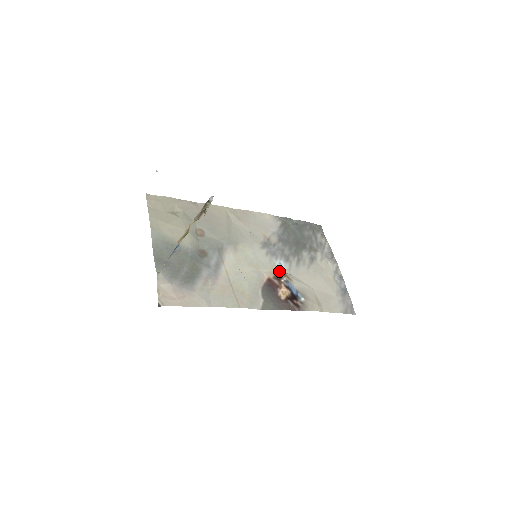
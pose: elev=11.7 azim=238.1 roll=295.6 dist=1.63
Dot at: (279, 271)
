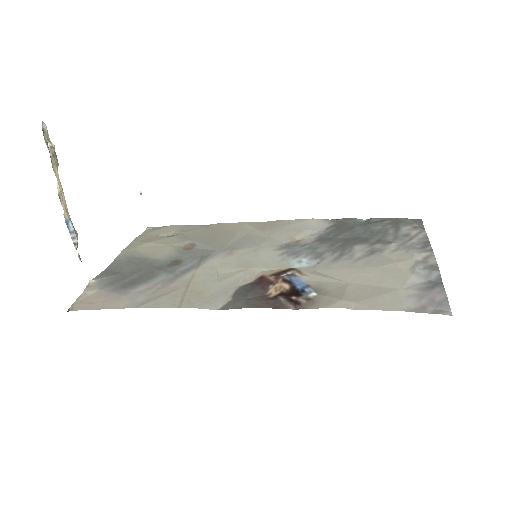
Dot at: (289, 268)
